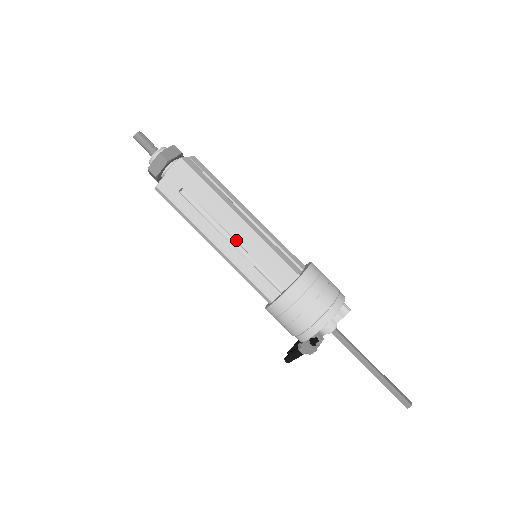
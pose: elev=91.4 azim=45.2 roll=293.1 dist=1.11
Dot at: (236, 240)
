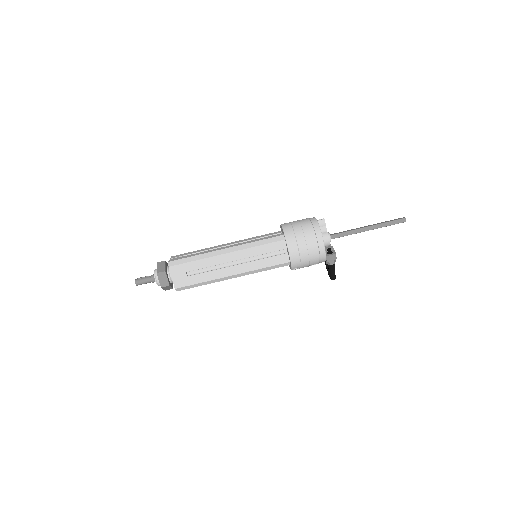
Dot at: (238, 260)
